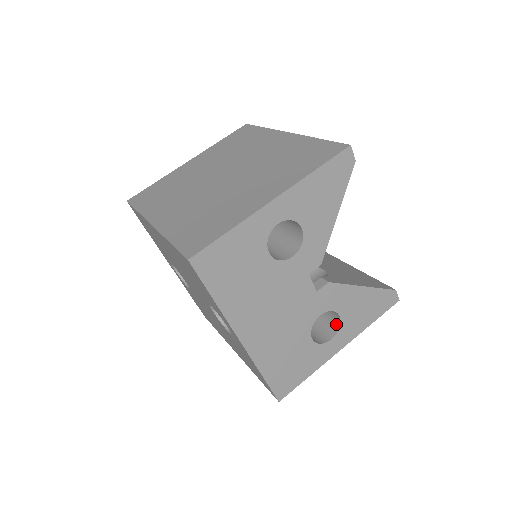
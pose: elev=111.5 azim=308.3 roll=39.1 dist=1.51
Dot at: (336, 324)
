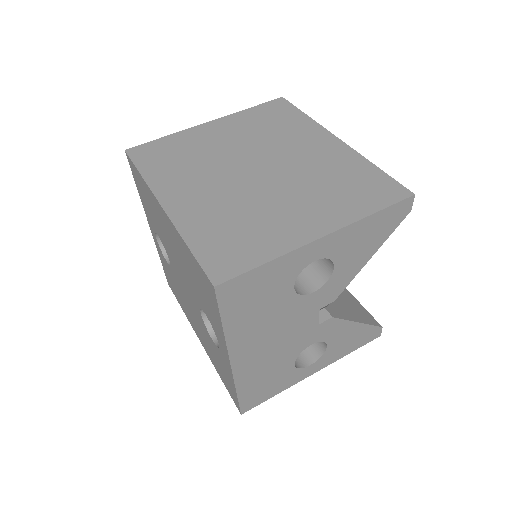
Dot at: (319, 351)
